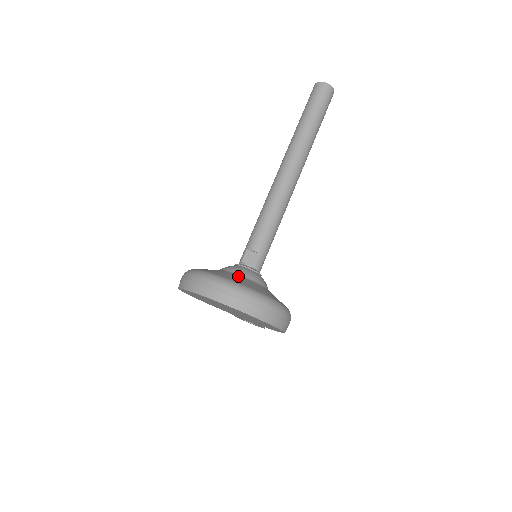
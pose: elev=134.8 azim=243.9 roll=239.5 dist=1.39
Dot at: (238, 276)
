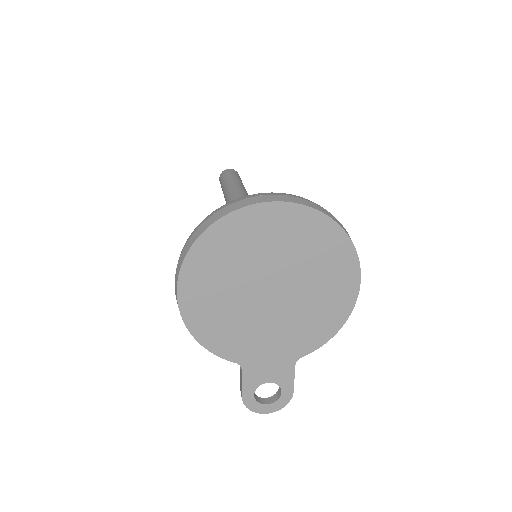
Dot at: occluded
